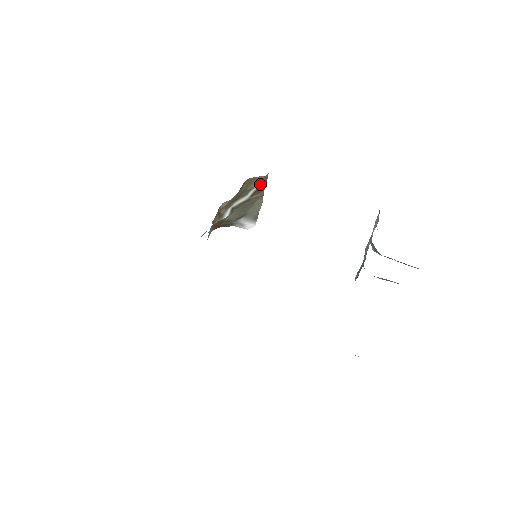
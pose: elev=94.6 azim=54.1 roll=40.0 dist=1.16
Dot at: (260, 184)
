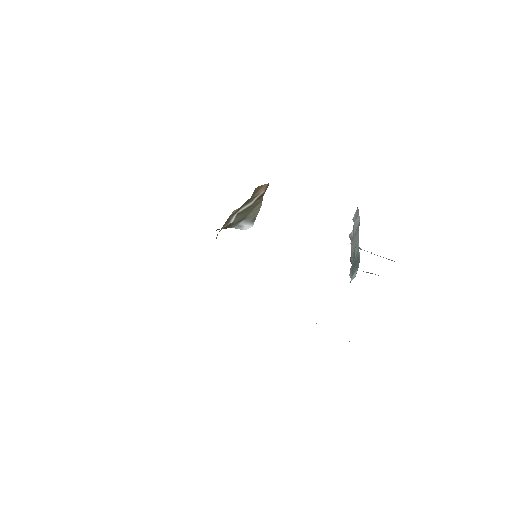
Dot at: (263, 191)
